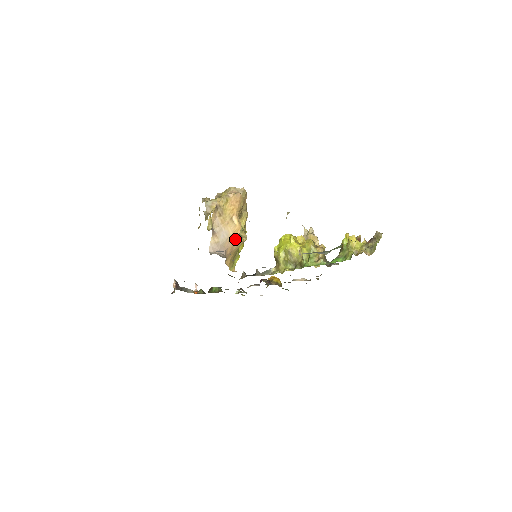
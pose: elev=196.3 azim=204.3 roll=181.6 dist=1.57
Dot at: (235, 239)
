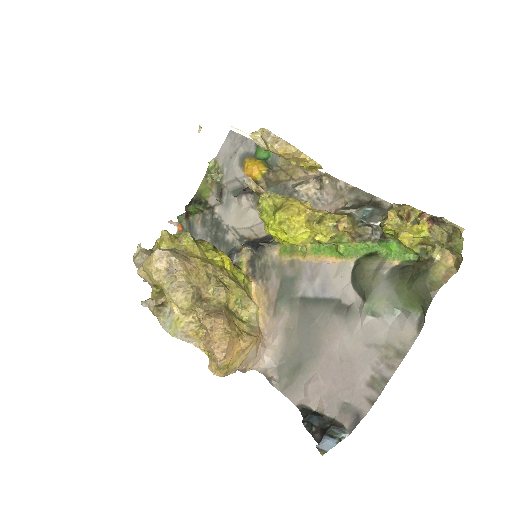
Dot at: occluded
